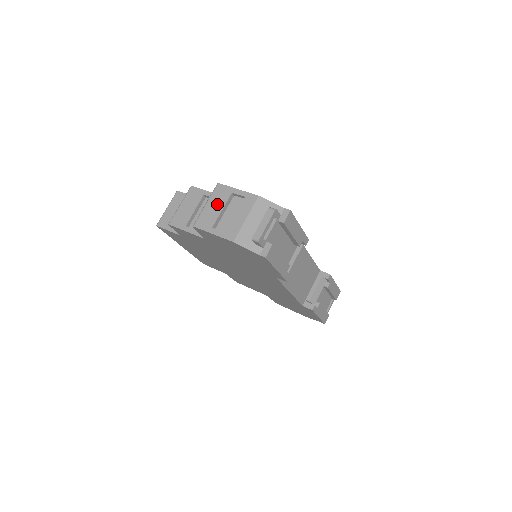
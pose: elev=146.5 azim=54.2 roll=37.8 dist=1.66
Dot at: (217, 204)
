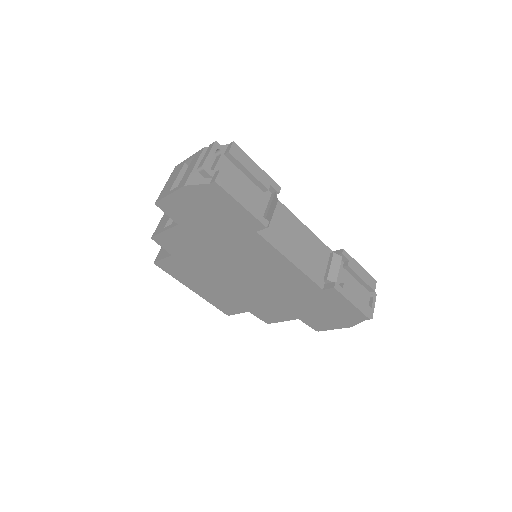
Dot at: (173, 177)
